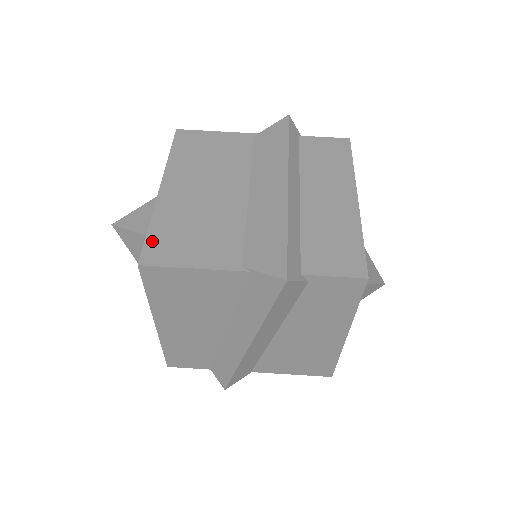
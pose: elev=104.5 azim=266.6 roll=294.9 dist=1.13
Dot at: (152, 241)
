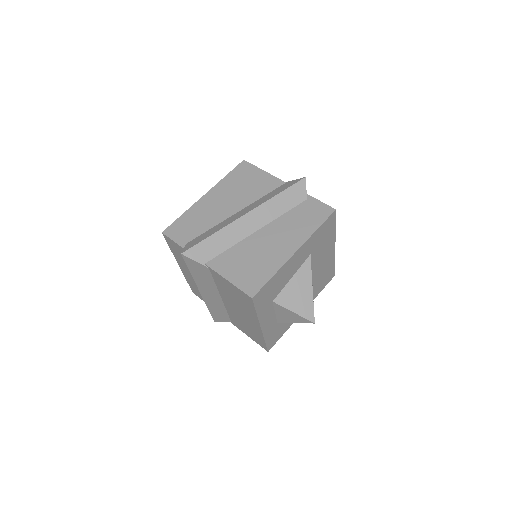
Dot at: occluded
